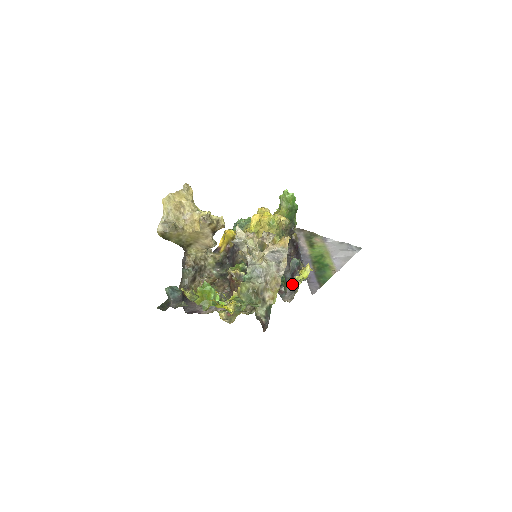
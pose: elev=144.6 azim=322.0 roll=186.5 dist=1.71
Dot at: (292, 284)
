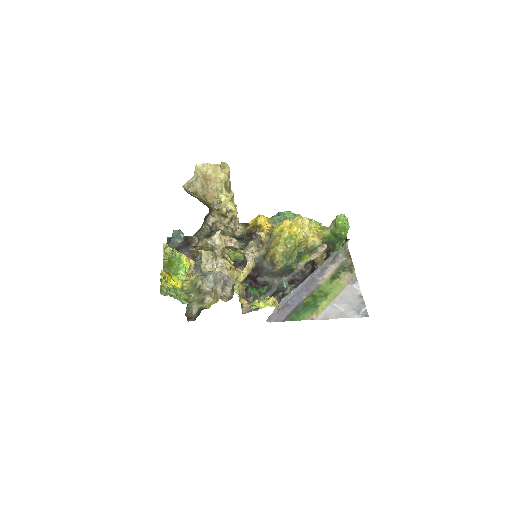
Dot at: occluded
